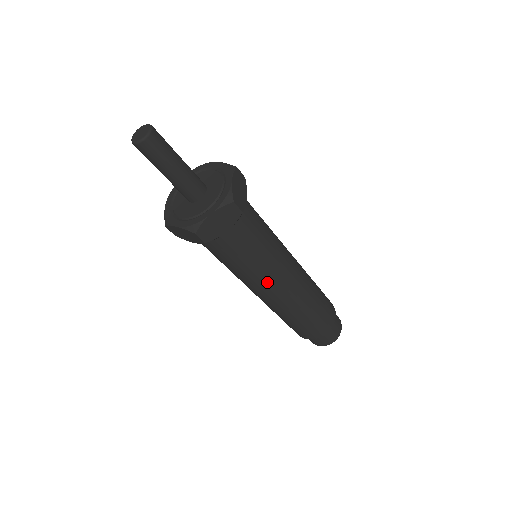
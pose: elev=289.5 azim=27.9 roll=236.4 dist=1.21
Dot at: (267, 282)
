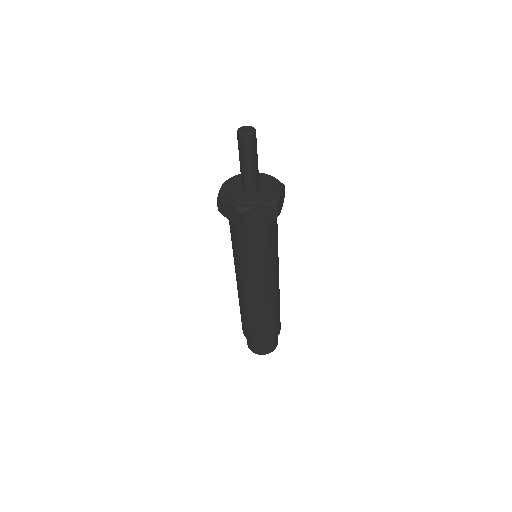
Dot at: (257, 277)
